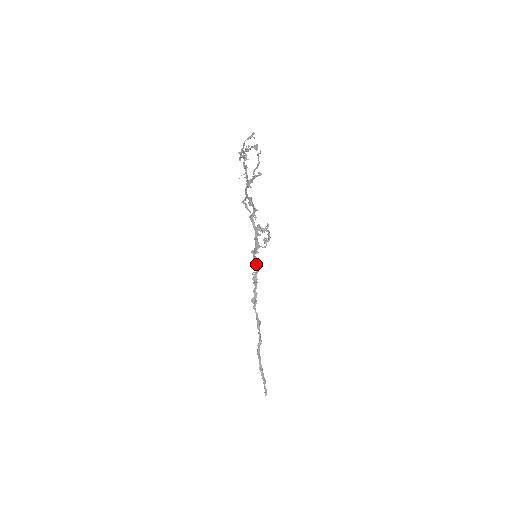
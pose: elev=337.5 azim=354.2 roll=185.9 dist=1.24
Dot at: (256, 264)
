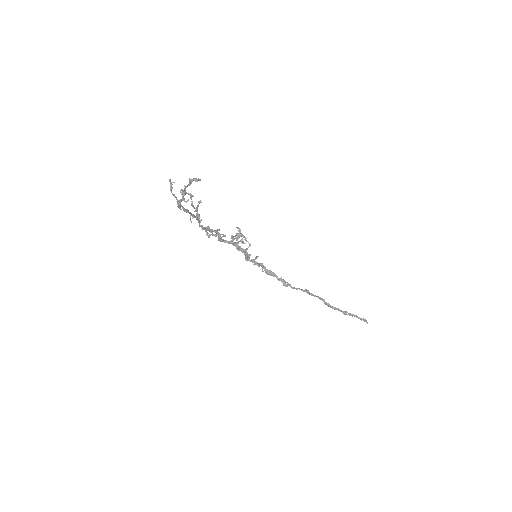
Dot at: (257, 263)
